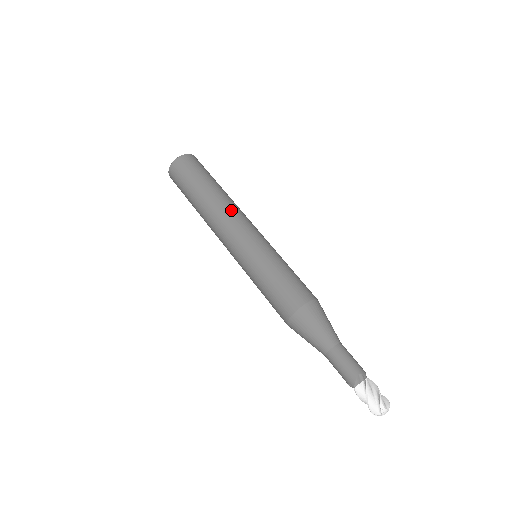
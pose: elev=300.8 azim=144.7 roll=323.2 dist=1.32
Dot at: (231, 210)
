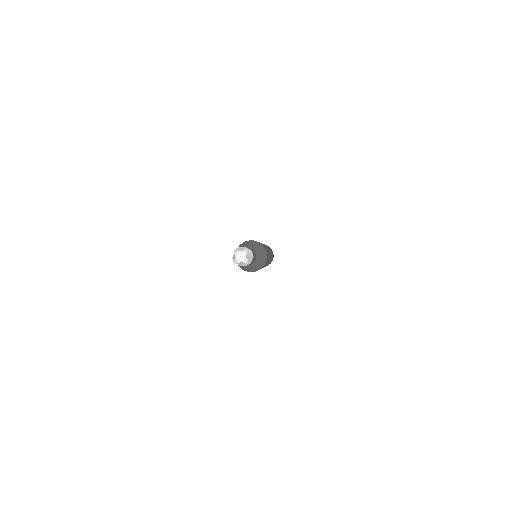
Dot at: occluded
